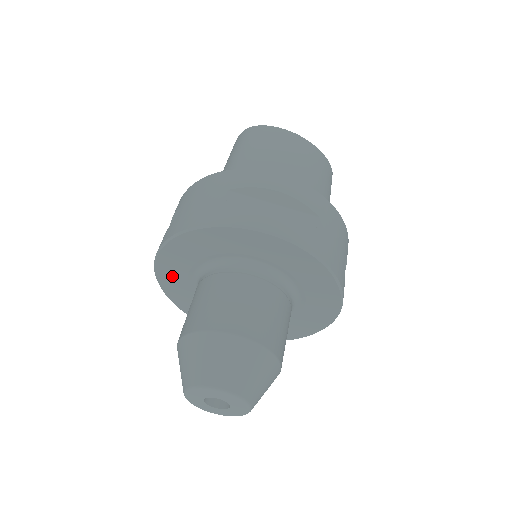
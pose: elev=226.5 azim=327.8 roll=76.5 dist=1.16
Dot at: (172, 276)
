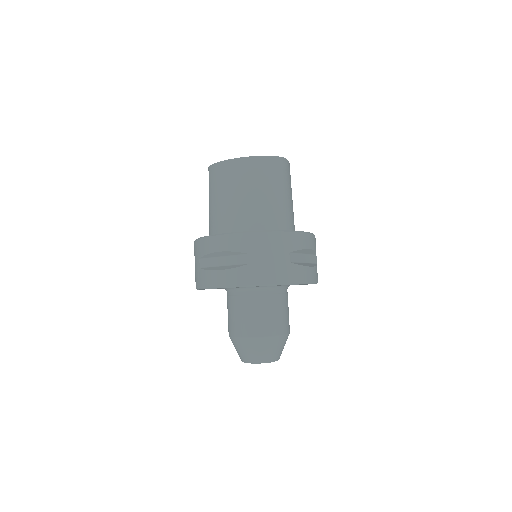
Dot at: occluded
